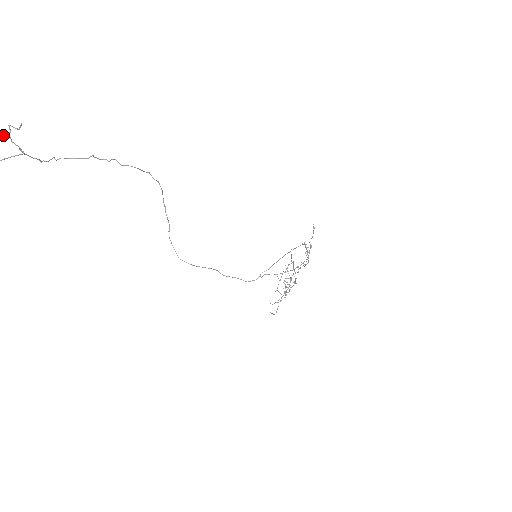
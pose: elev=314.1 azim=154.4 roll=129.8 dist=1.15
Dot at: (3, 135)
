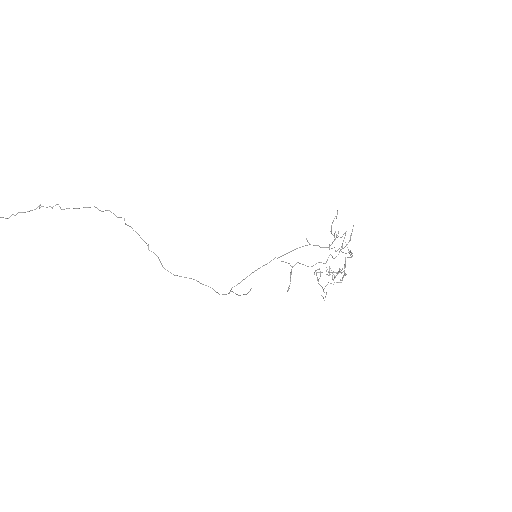
Dot at: out of frame
